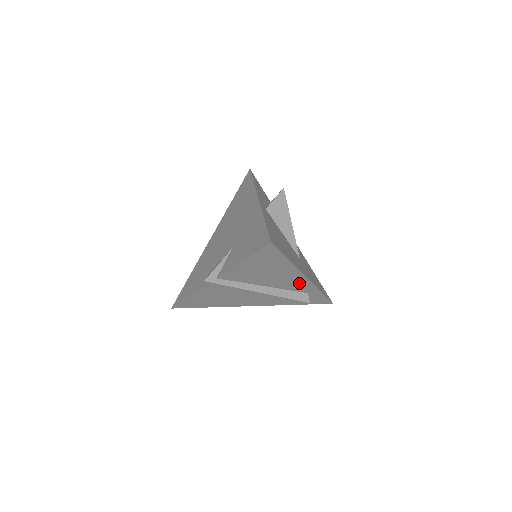
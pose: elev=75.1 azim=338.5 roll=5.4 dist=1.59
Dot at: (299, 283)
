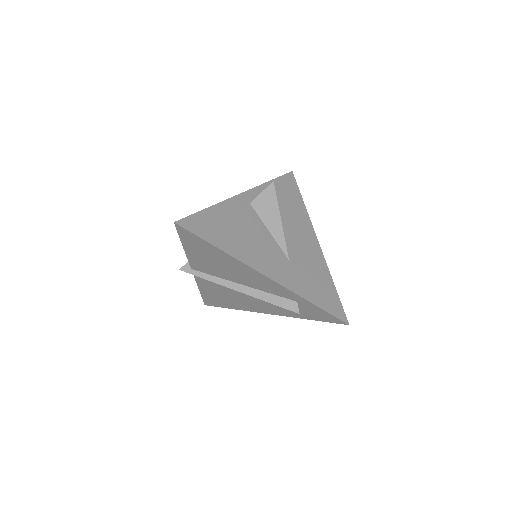
Dot at: (269, 284)
